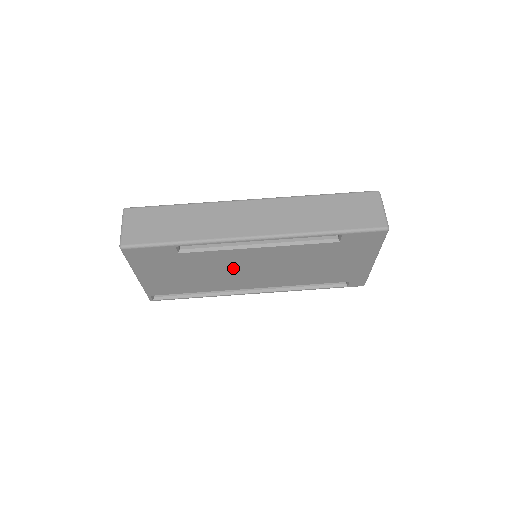
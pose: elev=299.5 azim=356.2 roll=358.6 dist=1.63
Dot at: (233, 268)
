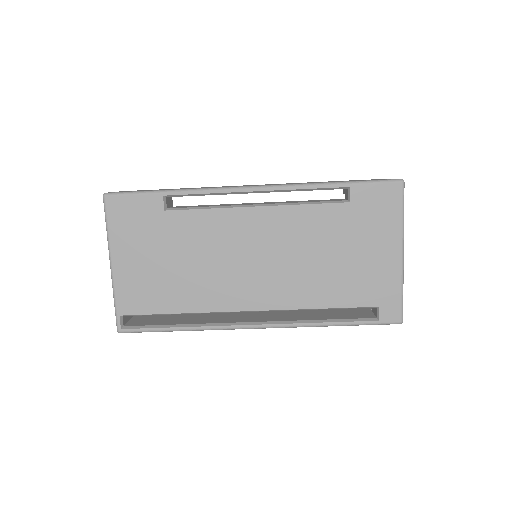
Dot at: (226, 253)
